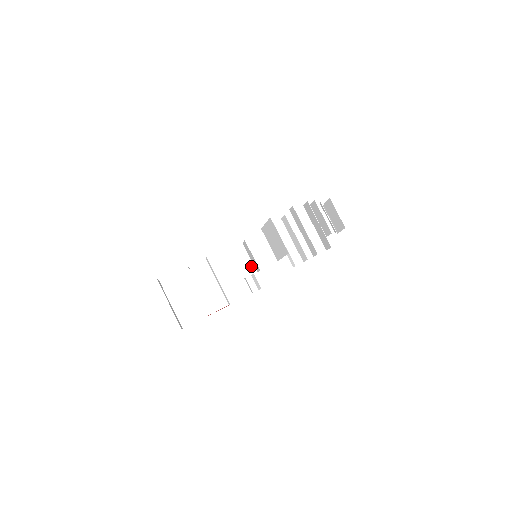
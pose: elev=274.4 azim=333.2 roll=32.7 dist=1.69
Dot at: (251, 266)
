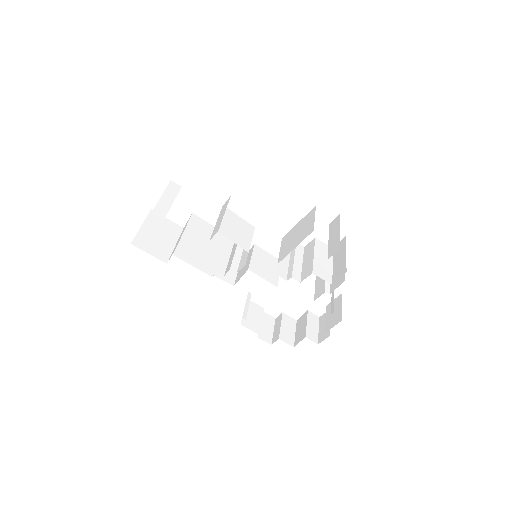
Dot at: (233, 277)
